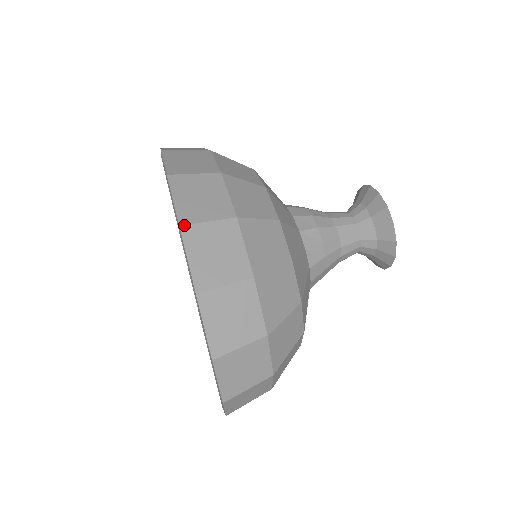
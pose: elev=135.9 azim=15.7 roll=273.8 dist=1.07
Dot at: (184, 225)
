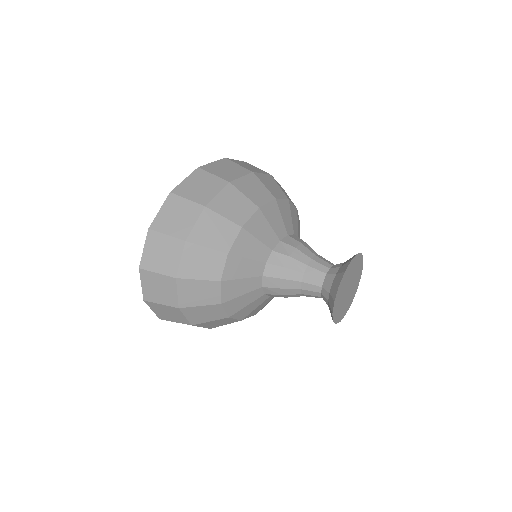
Dot at: (200, 168)
